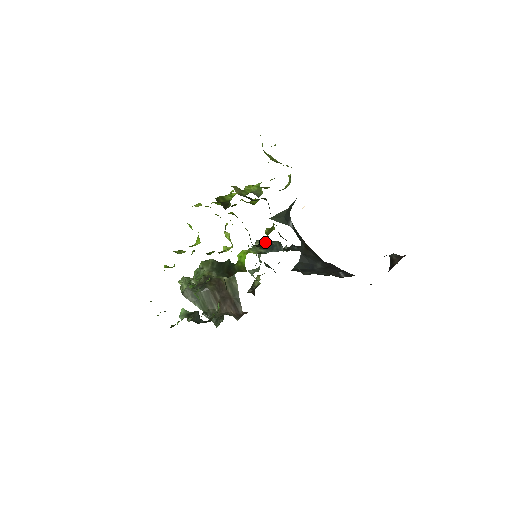
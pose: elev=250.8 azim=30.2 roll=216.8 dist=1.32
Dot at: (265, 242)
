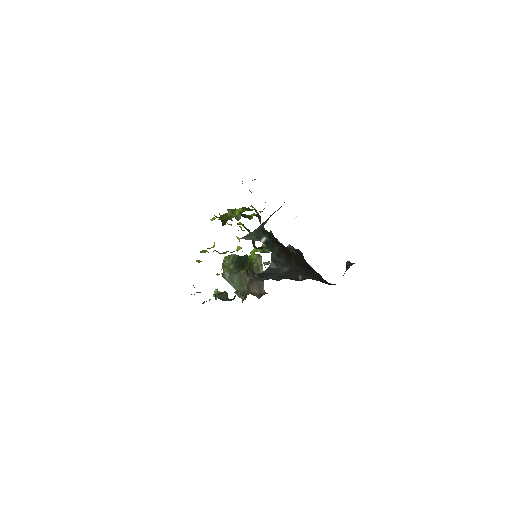
Dot at: occluded
